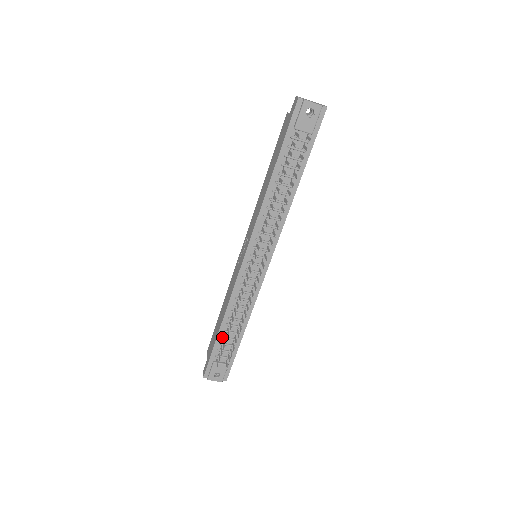
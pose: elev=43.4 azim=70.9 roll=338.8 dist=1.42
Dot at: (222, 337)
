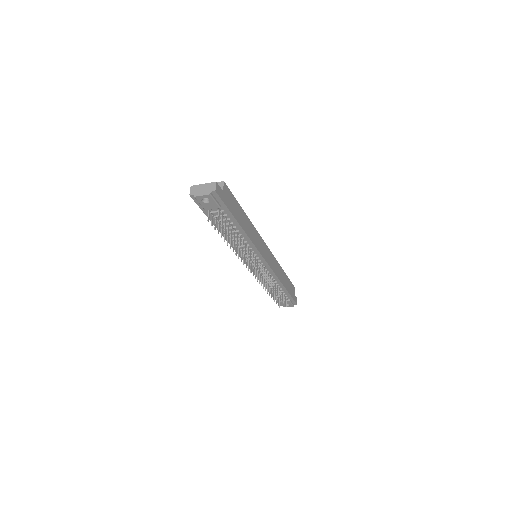
Dot at: (272, 292)
